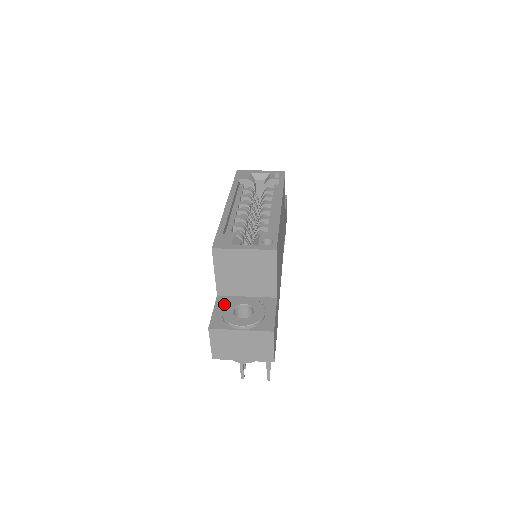
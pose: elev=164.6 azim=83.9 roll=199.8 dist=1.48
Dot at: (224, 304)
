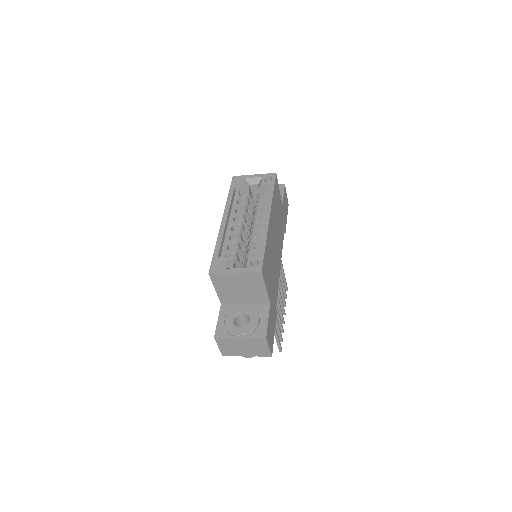
Dot at: (227, 313)
